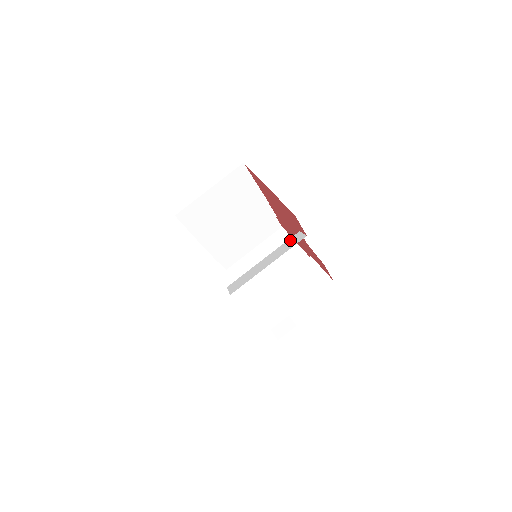
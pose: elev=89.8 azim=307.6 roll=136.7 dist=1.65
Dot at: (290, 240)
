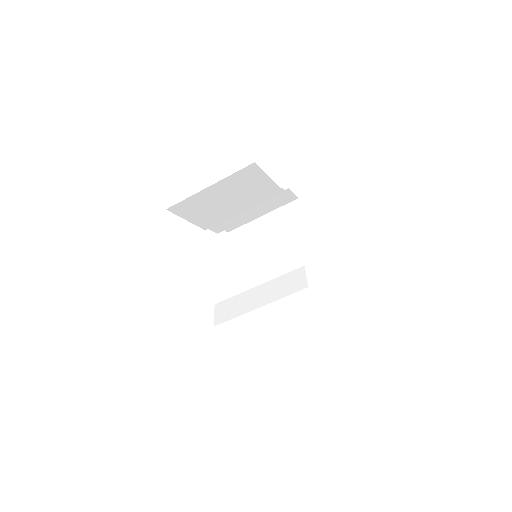
Dot at: (291, 276)
